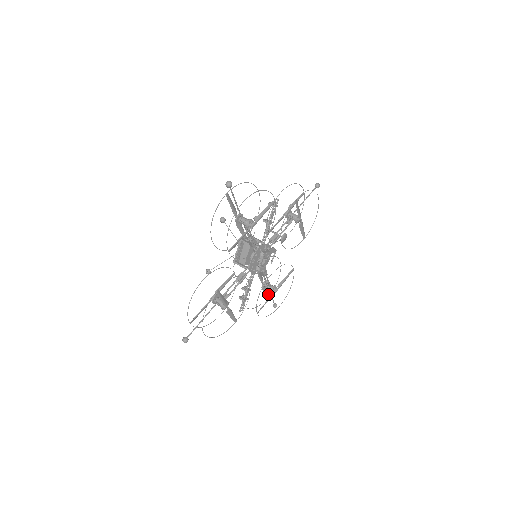
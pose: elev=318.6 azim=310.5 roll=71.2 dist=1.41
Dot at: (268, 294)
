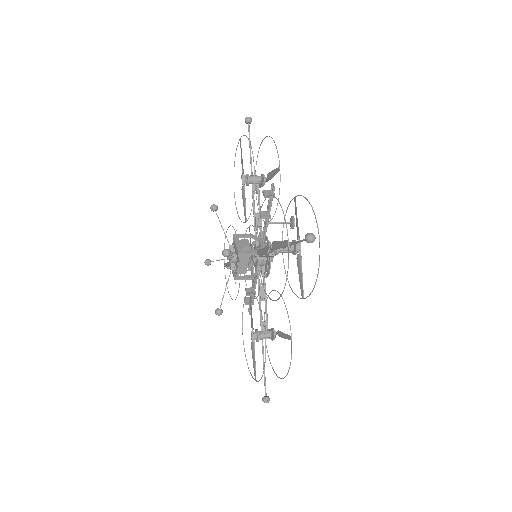
Dot at: (225, 264)
